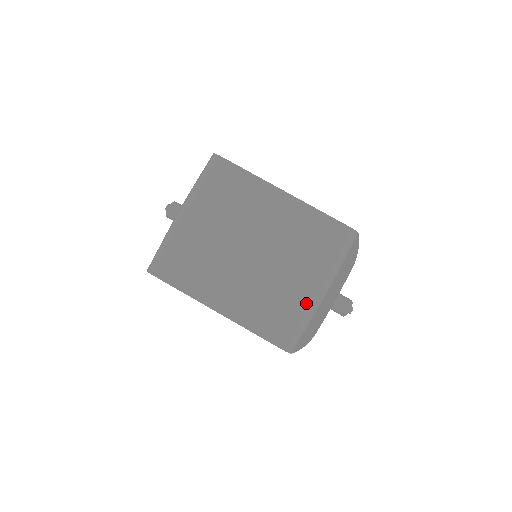
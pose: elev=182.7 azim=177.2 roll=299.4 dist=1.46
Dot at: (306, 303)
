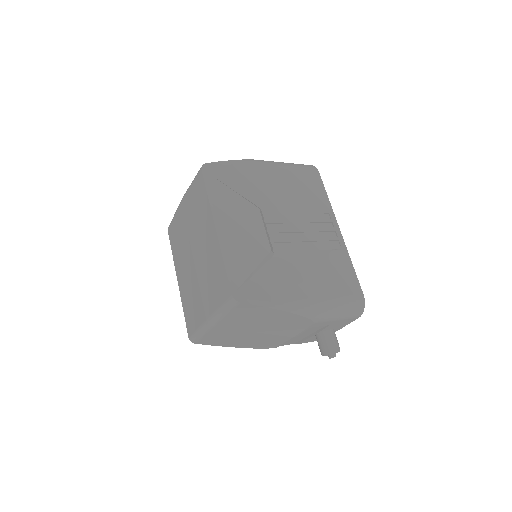
Dot at: (201, 321)
